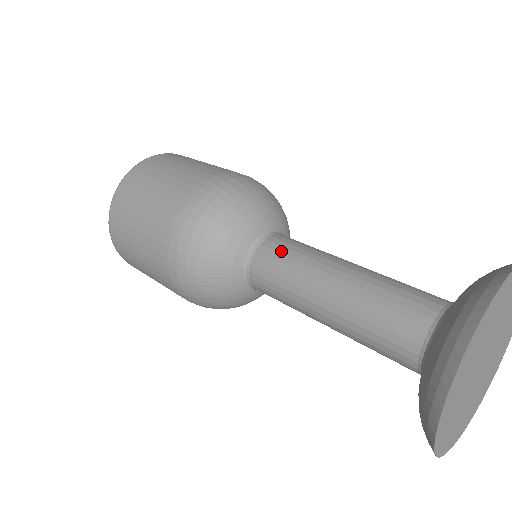
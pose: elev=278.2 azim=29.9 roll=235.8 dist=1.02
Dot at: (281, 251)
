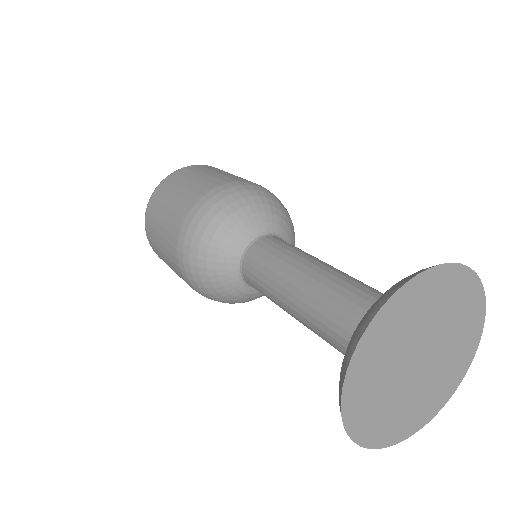
Dot at: (268, 249)
